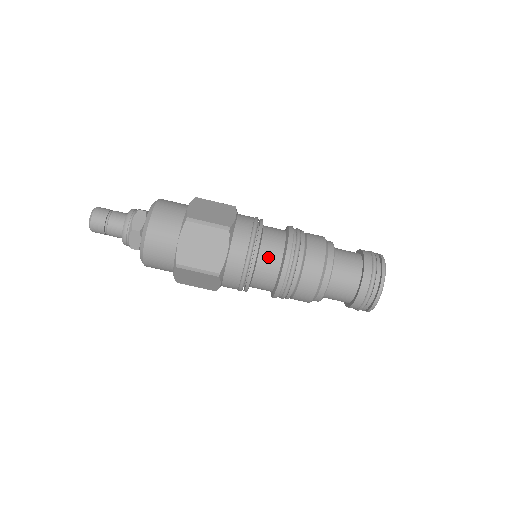
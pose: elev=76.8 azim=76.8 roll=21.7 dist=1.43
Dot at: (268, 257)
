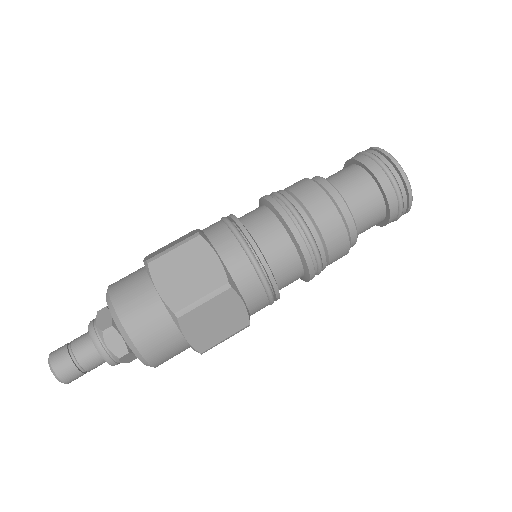
Dot at: occluded
